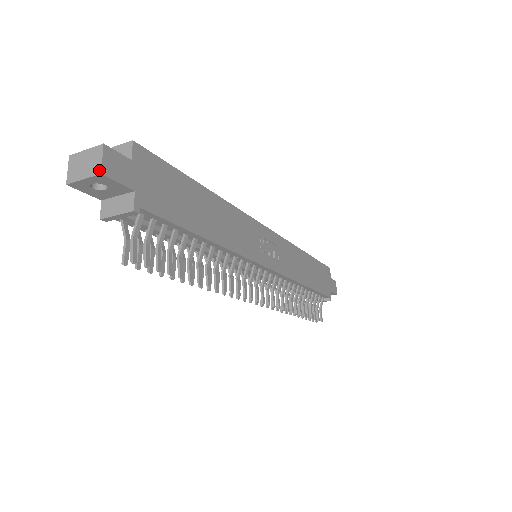
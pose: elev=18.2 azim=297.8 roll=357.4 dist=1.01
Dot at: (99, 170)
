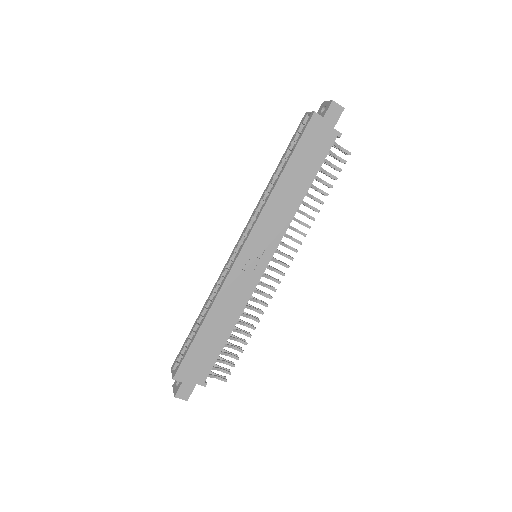
Dot at: (185, 400)
